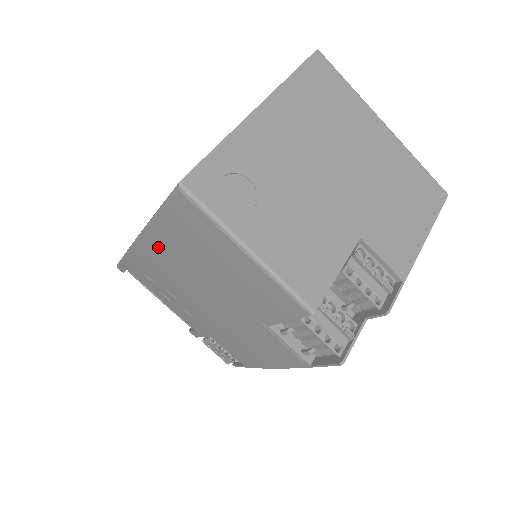
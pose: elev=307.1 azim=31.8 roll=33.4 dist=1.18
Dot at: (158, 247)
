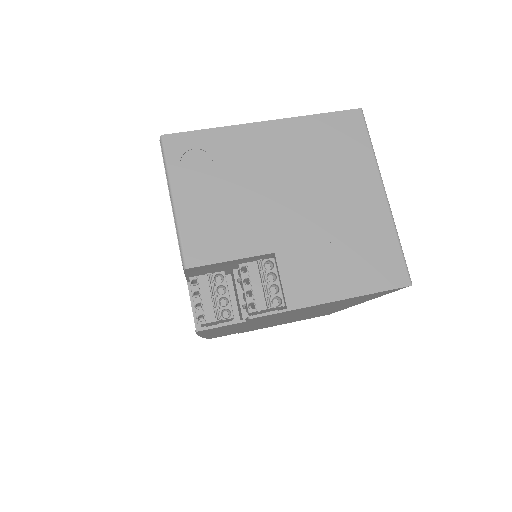
Dot at: occluded
